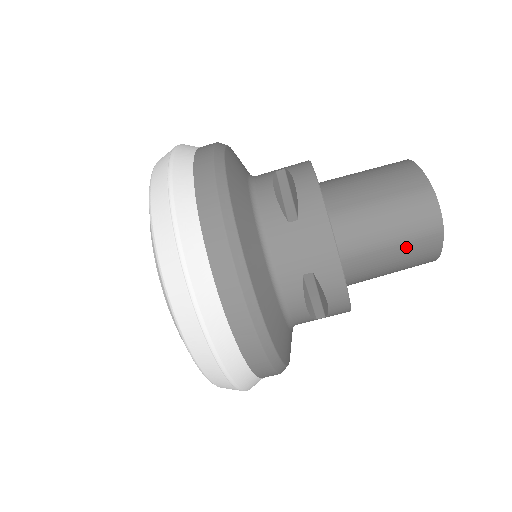
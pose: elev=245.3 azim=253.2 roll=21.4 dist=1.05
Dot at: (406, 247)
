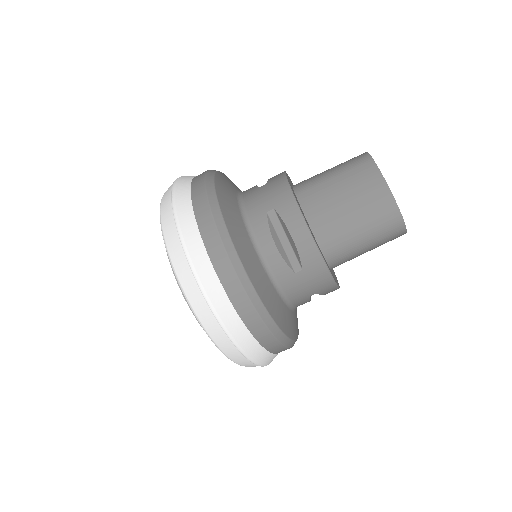
Dot at: (378, 246)
